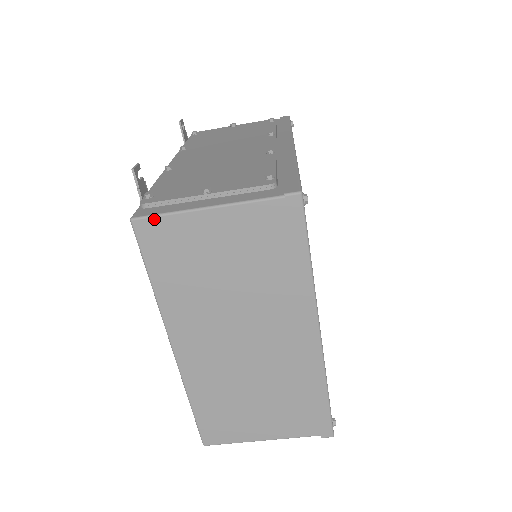
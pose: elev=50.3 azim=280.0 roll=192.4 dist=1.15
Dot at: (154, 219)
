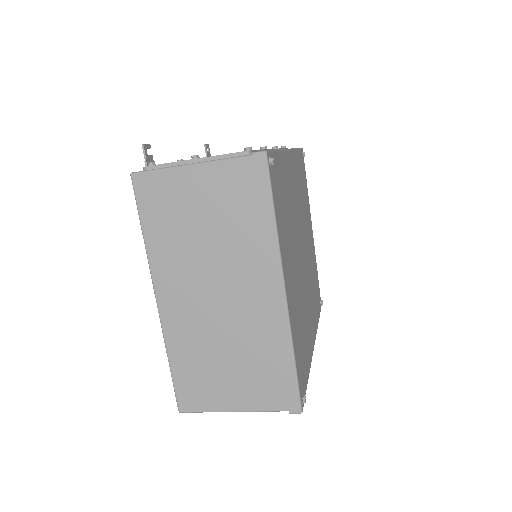
Dot at: (149, 173)
